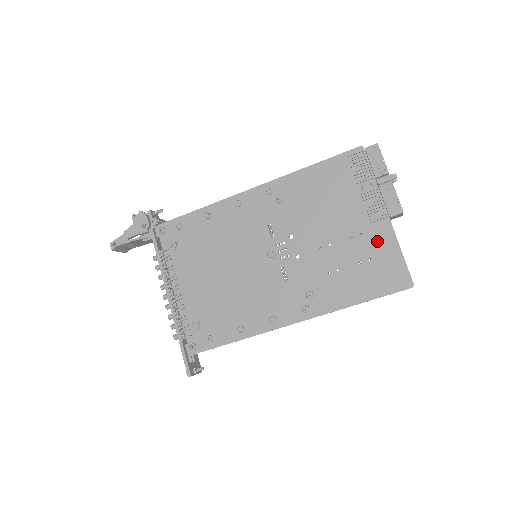
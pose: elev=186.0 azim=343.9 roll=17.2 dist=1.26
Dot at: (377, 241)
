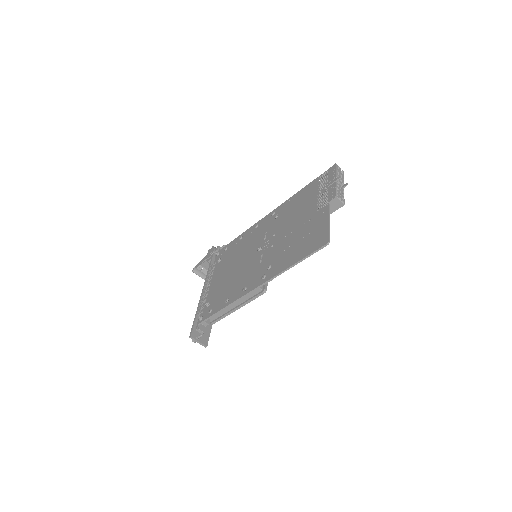
Dot at: (317, 221)
